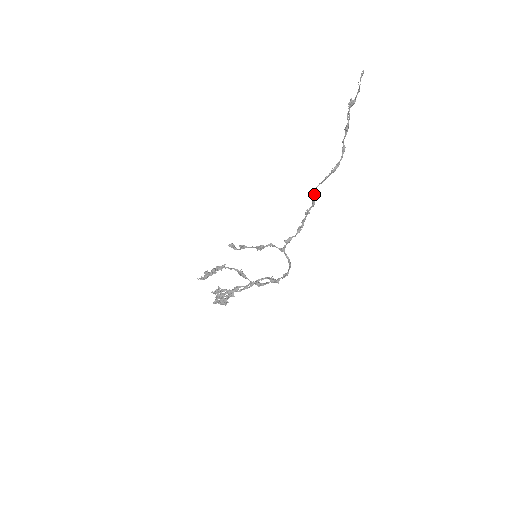
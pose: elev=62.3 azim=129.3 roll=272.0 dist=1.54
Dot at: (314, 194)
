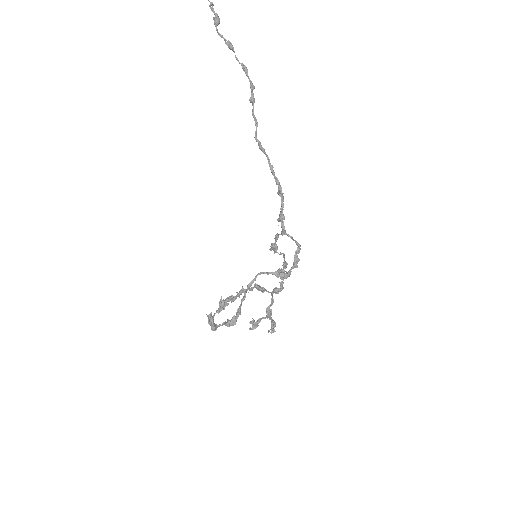
Dot at: (256, 141)
